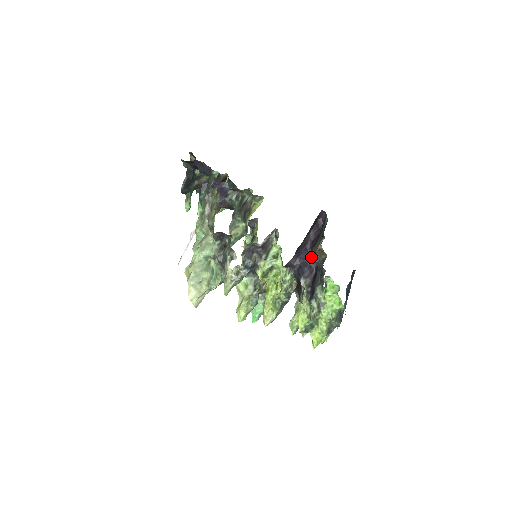
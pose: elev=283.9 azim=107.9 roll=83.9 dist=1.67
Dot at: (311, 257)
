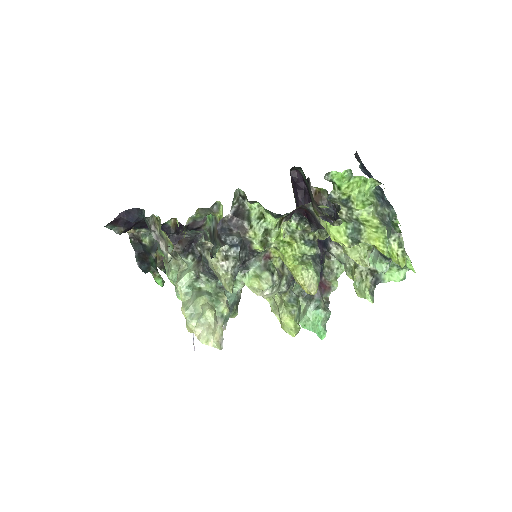
Dot at: occluded
